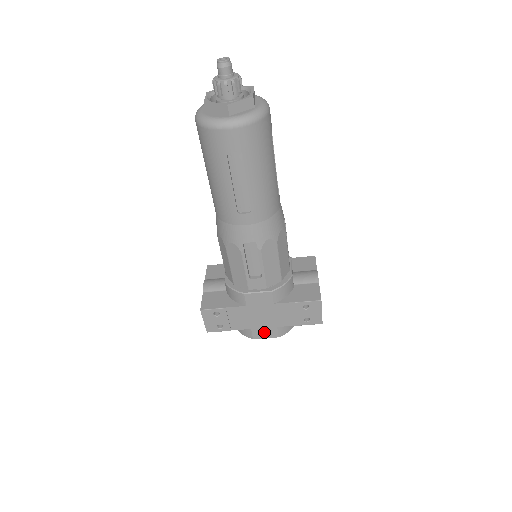
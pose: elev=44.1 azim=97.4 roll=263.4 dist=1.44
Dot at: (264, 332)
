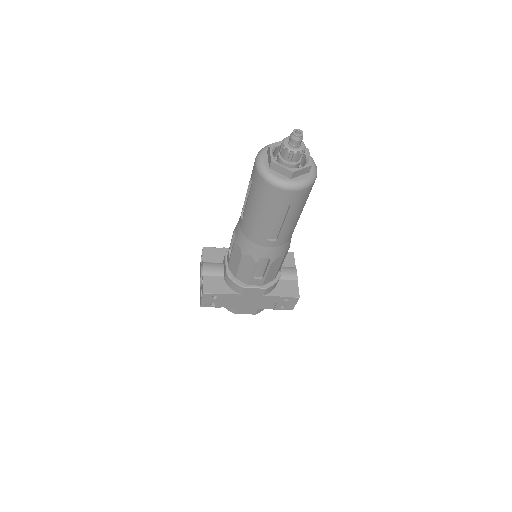
Dot at: (246, 310)
